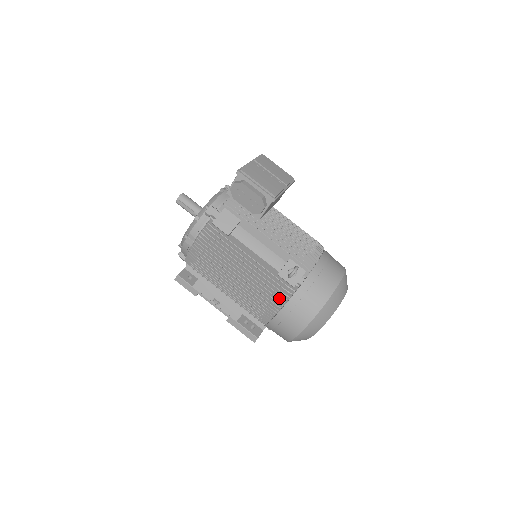
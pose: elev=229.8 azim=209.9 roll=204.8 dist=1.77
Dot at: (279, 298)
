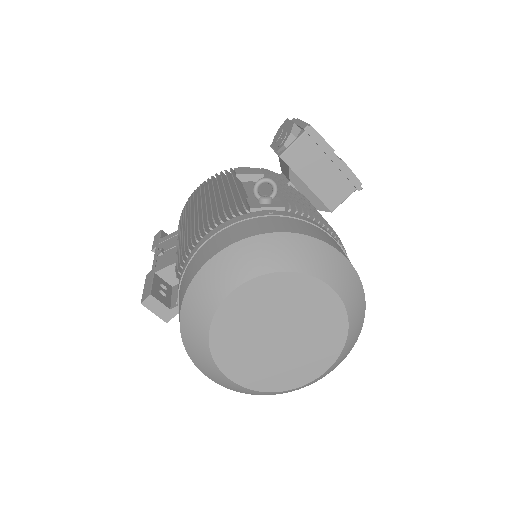
Dot at: (220, 215)
